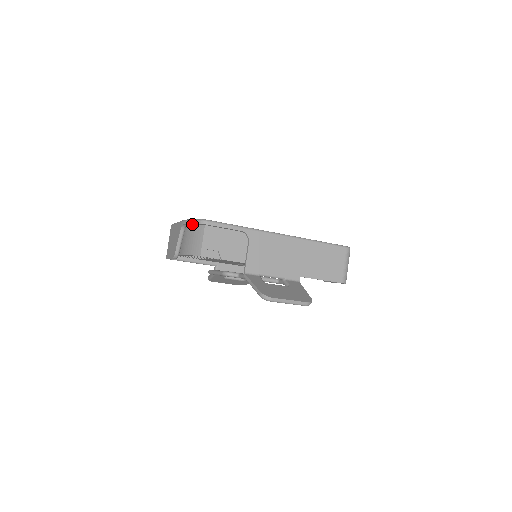
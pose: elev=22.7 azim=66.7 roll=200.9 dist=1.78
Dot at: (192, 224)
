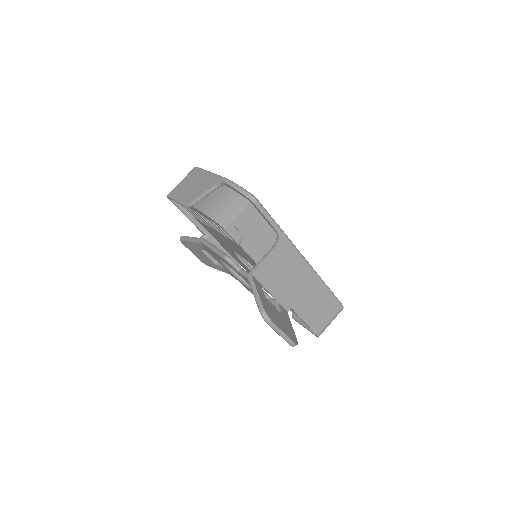
Dot at: (235, 189)
